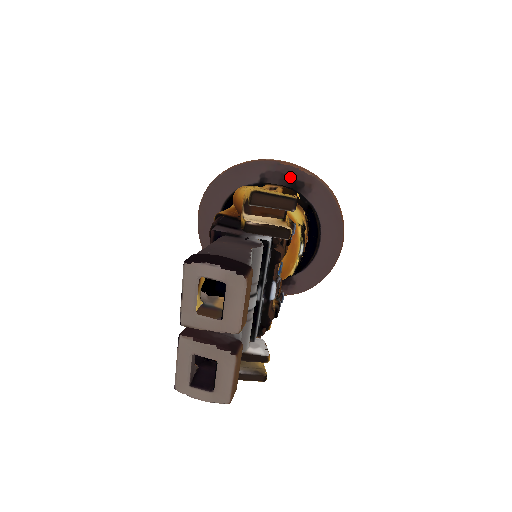
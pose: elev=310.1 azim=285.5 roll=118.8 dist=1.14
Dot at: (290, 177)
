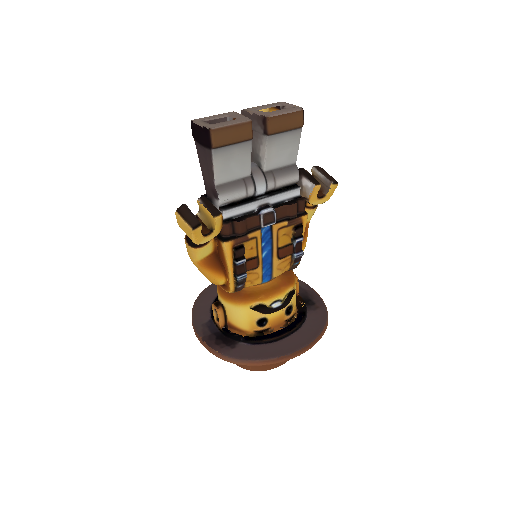
Dot at: (309, 296)
